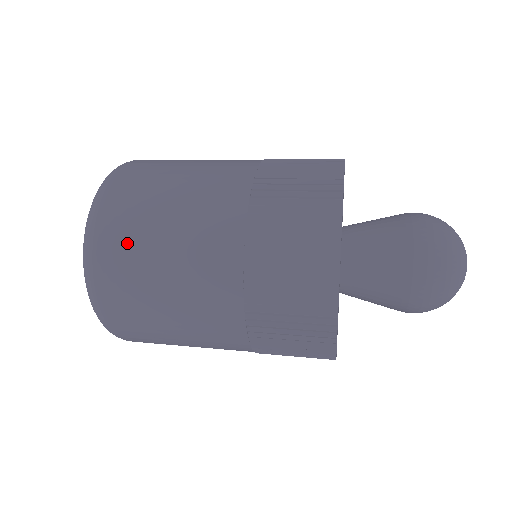
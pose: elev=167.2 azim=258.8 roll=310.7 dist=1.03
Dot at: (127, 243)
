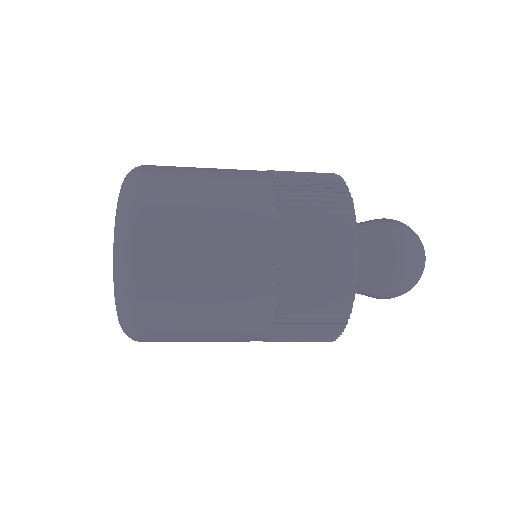
Dot at: (171, 190)
